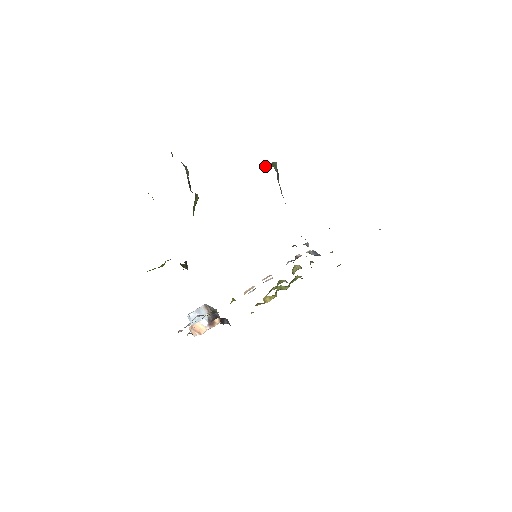
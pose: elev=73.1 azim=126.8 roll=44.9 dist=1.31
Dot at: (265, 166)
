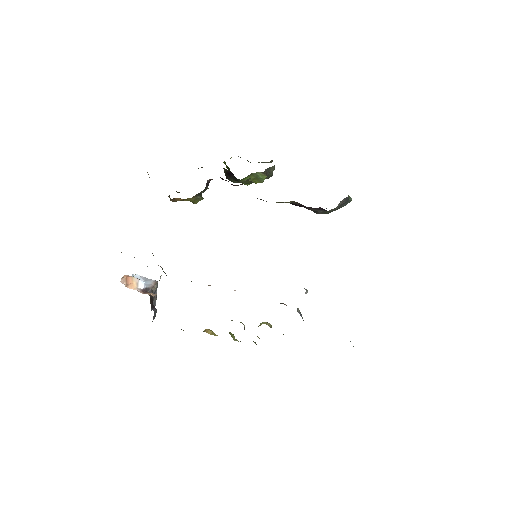
Dot at: occluded
